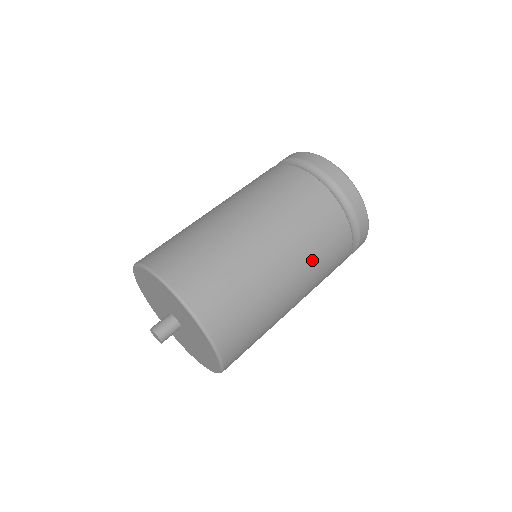
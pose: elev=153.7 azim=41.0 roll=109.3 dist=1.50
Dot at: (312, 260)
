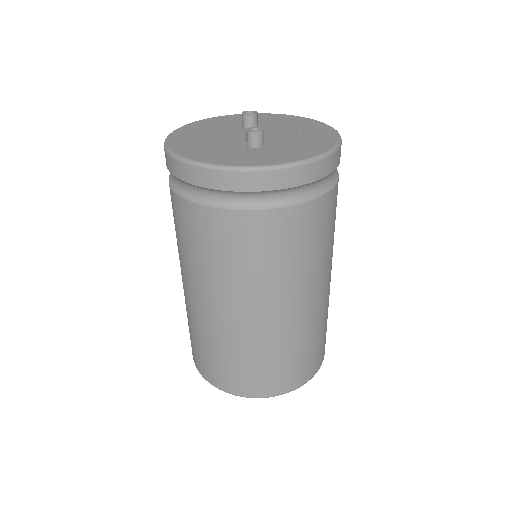
Dot at: occluded
